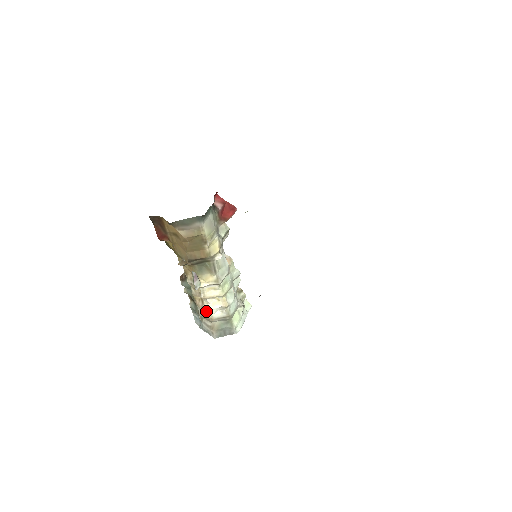
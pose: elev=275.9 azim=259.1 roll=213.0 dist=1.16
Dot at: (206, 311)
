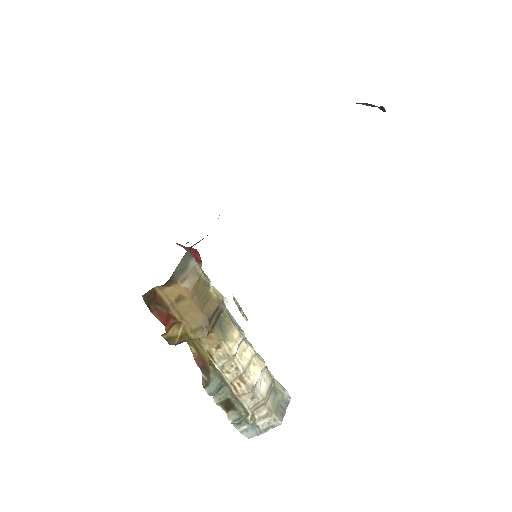
Dot at: (254, 391)
